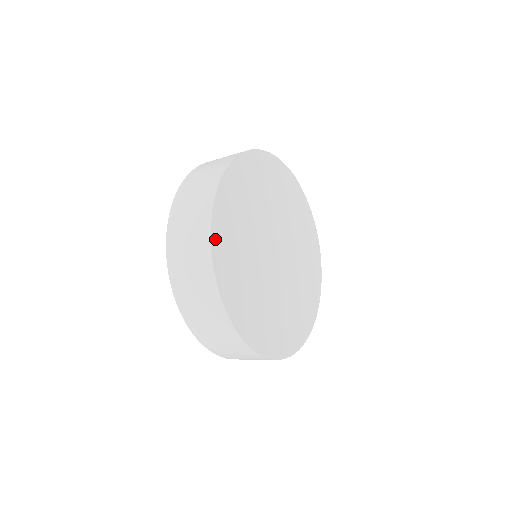
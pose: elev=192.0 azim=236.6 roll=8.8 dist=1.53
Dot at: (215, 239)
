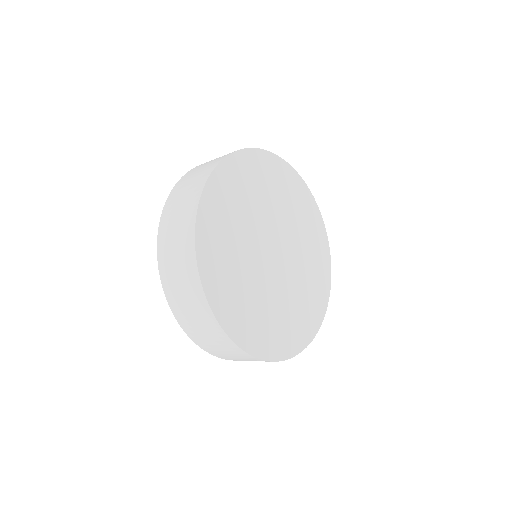
Dot at: (210, 188)
